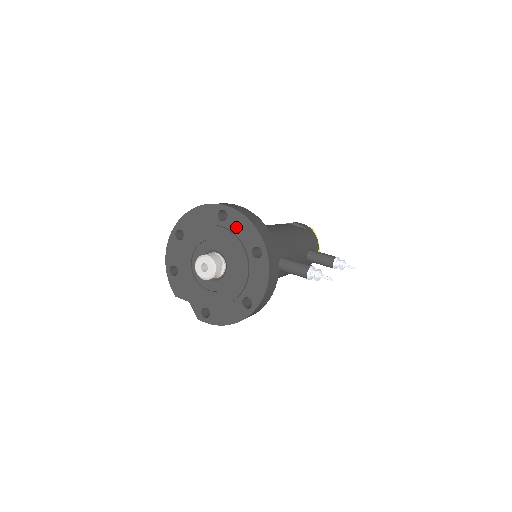
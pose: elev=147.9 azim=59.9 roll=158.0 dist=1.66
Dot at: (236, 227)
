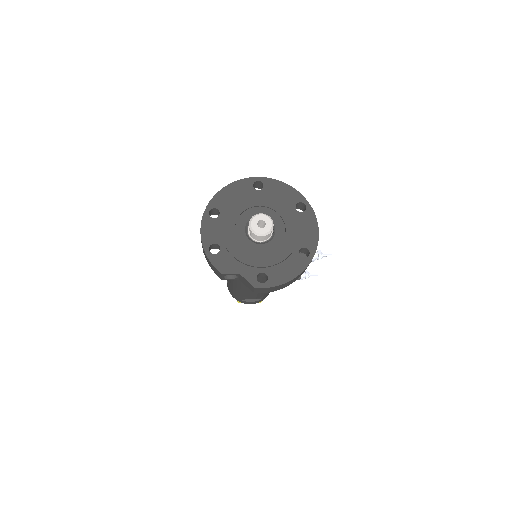
Dot at: (274, 192)
